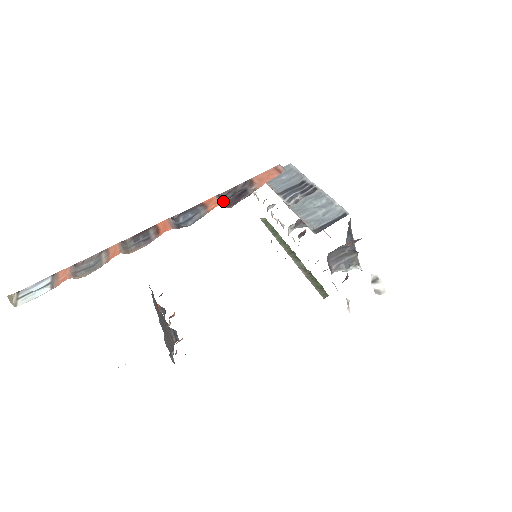
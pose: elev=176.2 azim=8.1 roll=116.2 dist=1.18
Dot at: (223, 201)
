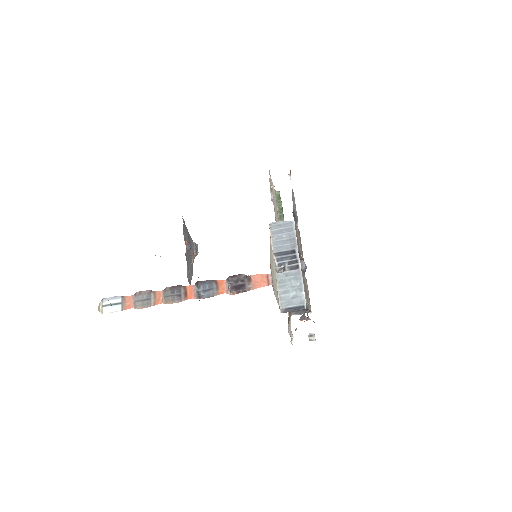
Dot at: (229, 286)
